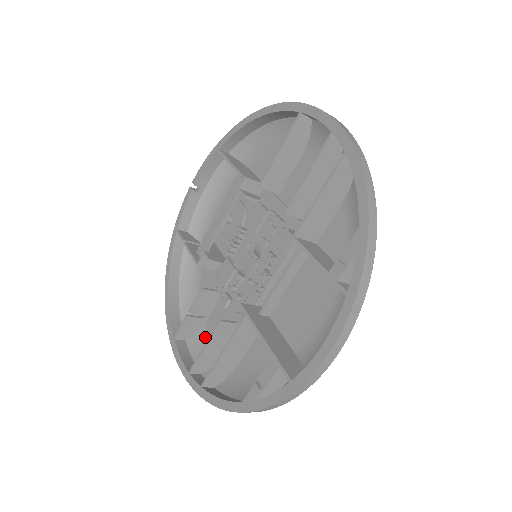
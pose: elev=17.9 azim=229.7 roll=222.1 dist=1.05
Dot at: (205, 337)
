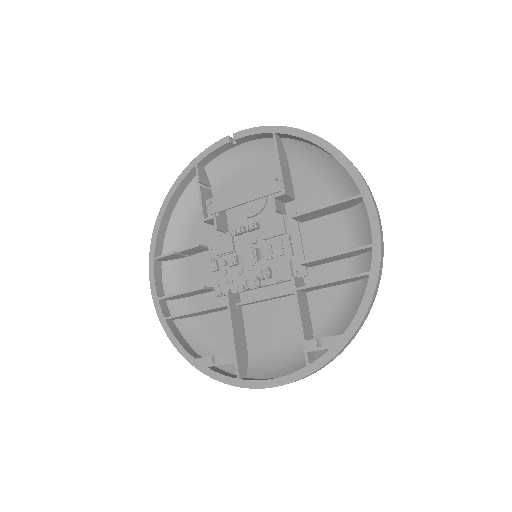
Dot at: (180, 270)
